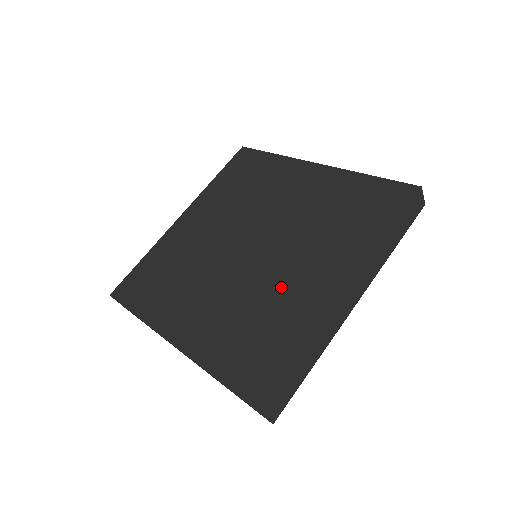
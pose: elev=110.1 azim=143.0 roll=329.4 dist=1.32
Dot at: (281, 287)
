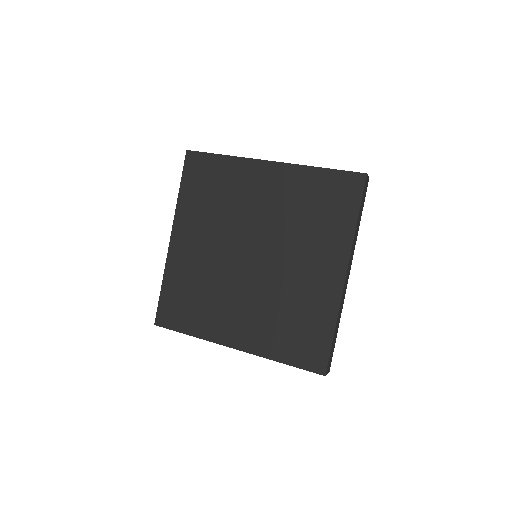
Dot at: (295, 285)
